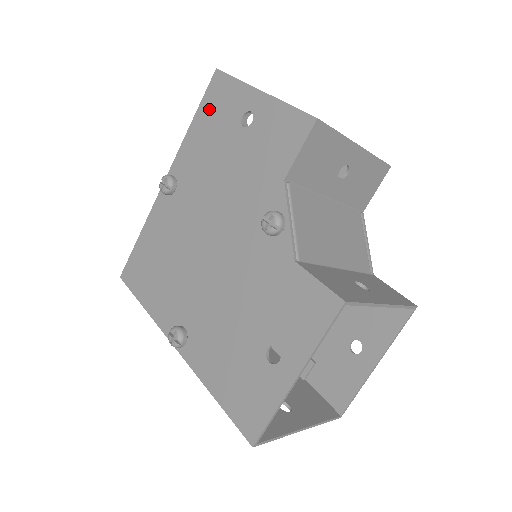
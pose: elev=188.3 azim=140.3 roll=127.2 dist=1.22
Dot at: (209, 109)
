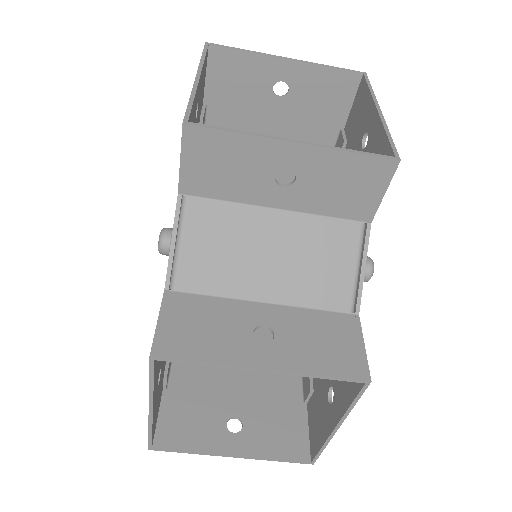
Dot at: occluded
